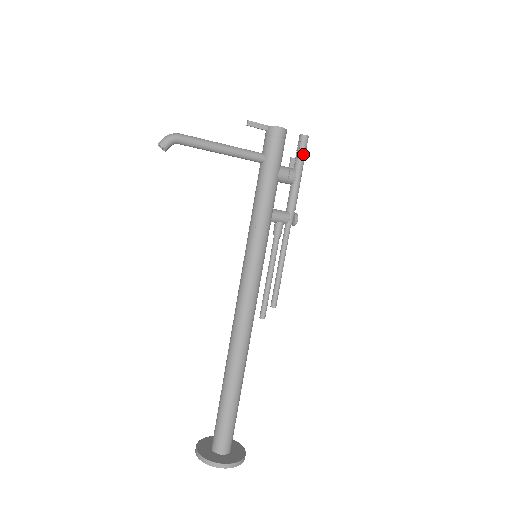
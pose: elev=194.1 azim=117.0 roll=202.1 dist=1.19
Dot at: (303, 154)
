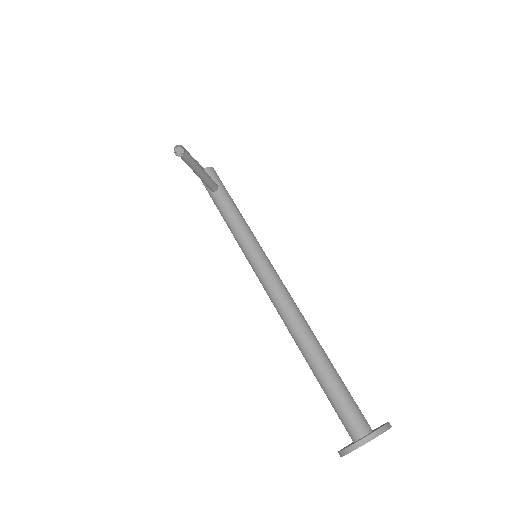
Dot at: occluded
